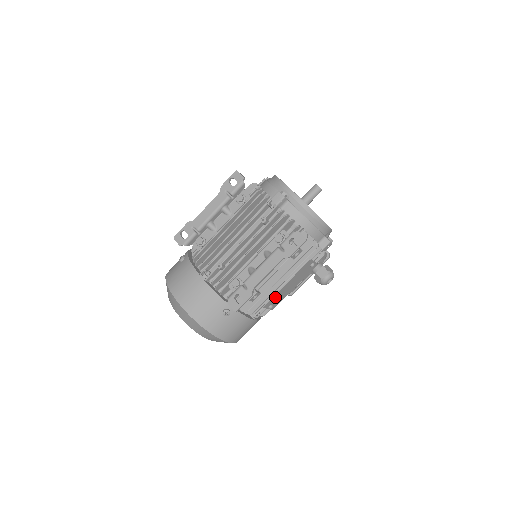
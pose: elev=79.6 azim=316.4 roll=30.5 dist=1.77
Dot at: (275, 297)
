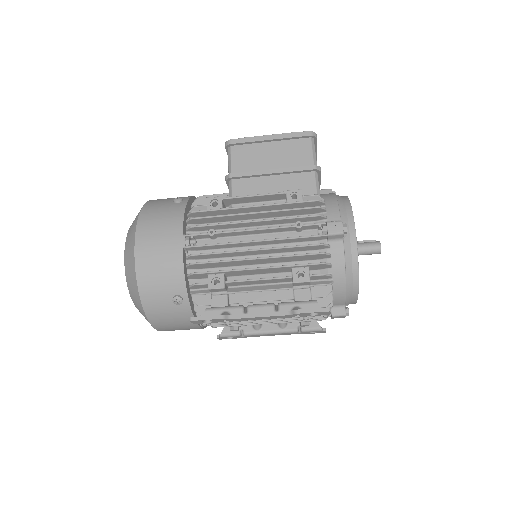
Dot at: occluded
